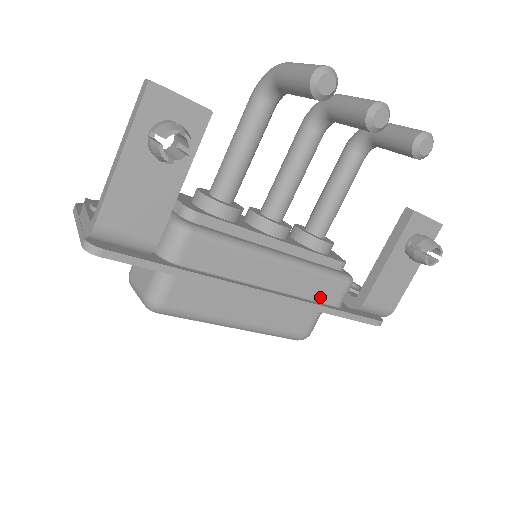
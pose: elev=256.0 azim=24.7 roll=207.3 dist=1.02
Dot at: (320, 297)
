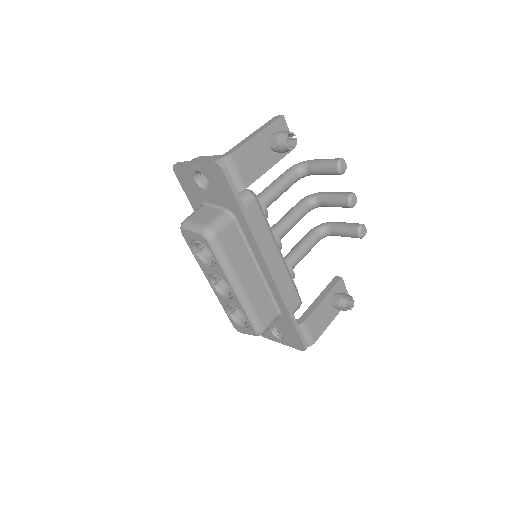
Dot at: occluded
